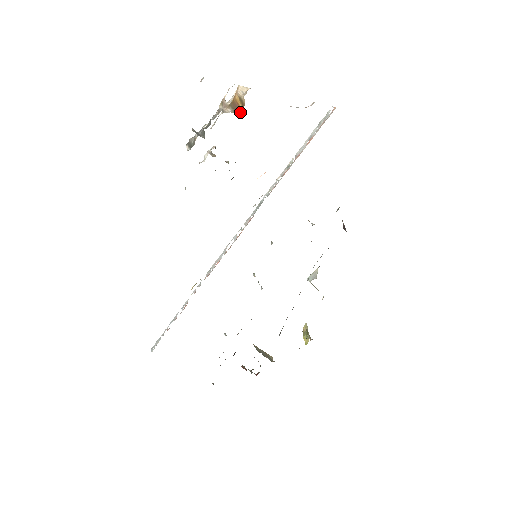
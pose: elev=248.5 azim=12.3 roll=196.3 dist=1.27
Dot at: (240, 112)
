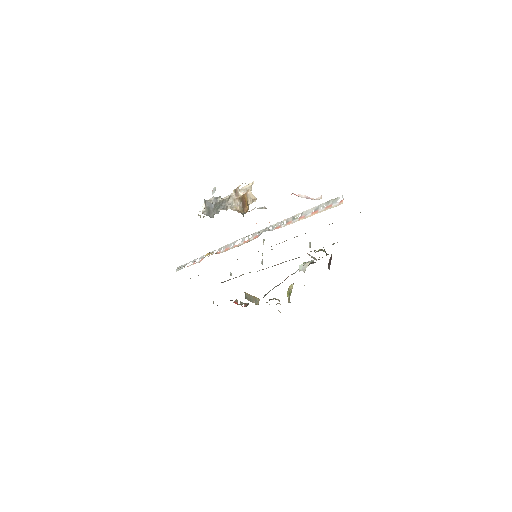
Dot at: (245, 211)
